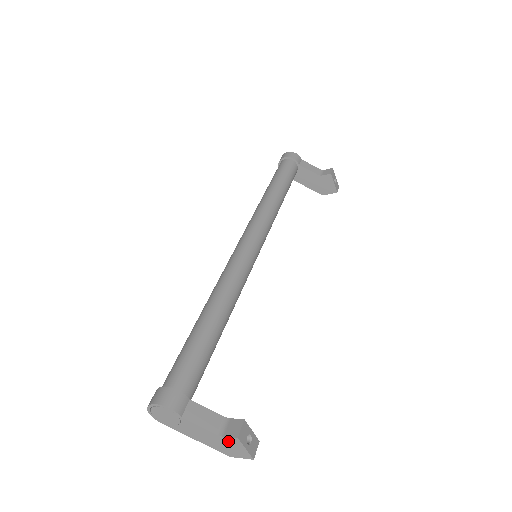
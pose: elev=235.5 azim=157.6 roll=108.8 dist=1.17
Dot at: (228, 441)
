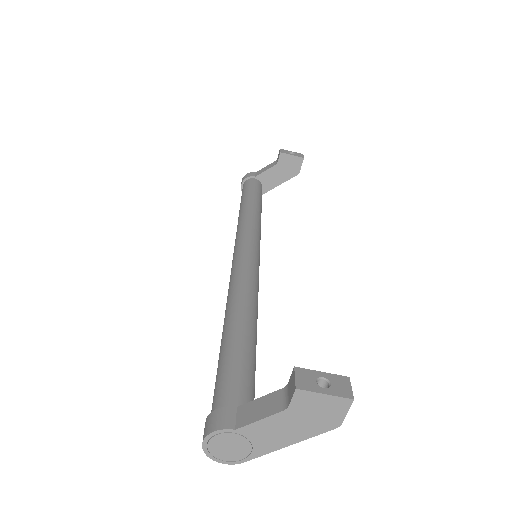
Dot at: (301, 406)
